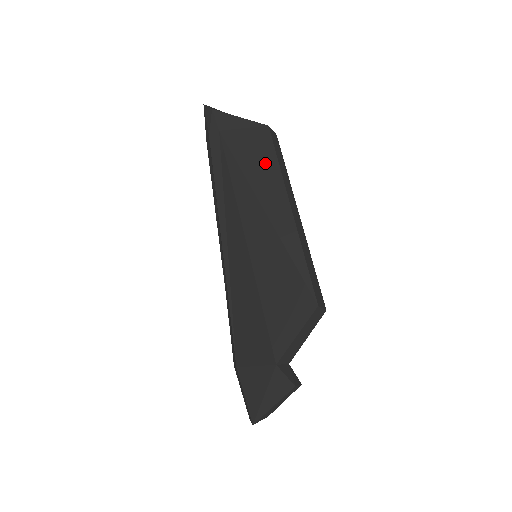
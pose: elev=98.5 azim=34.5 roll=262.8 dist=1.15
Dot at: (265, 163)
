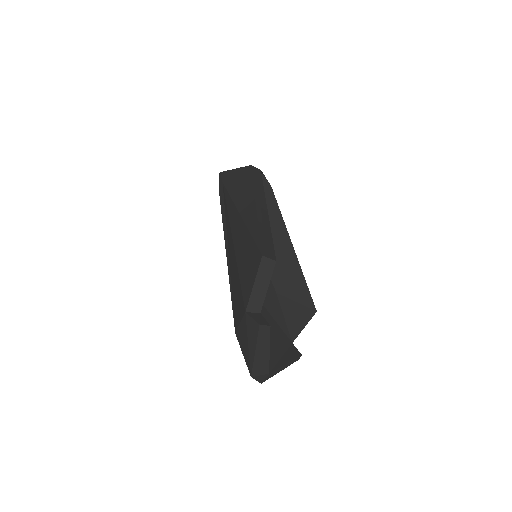
Dot at: (245, 187)
